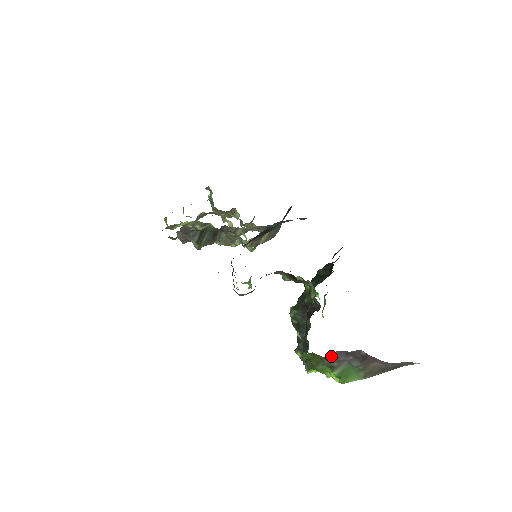
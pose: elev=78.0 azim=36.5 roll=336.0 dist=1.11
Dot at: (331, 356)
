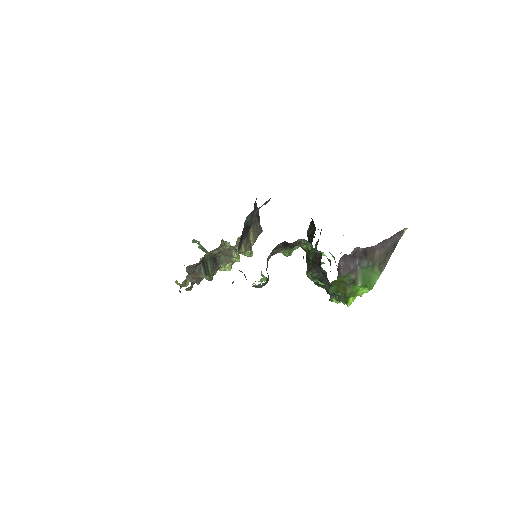
Dot at: (342, 269)
